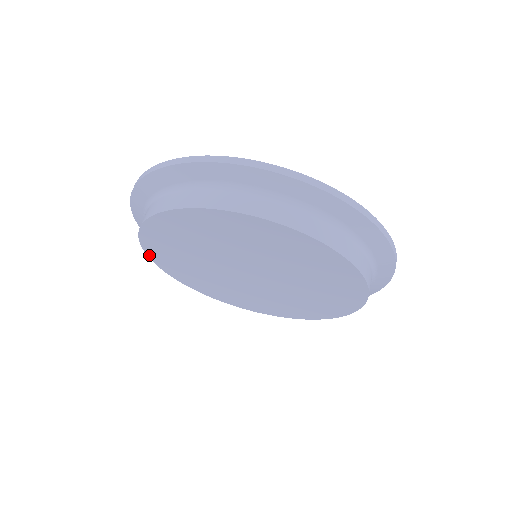
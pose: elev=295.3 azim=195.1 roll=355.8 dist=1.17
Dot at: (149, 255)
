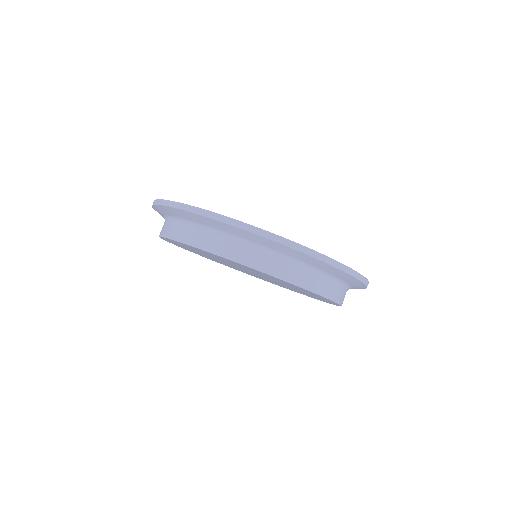
Dot at: (167, 241)
